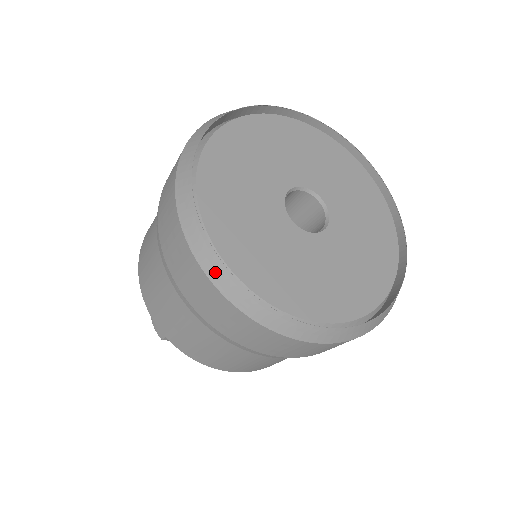
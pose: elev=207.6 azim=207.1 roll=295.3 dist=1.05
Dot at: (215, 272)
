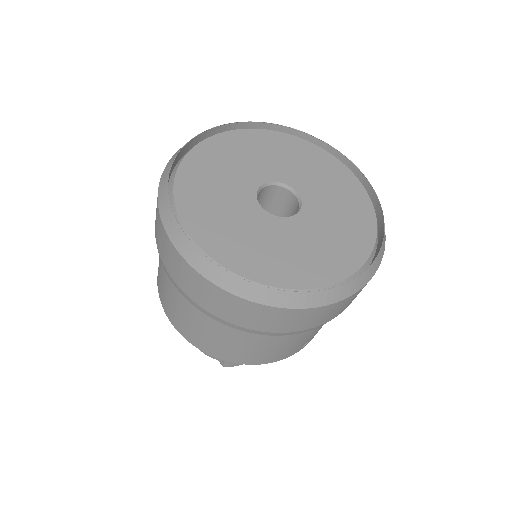
Dot at: (168, 166)
